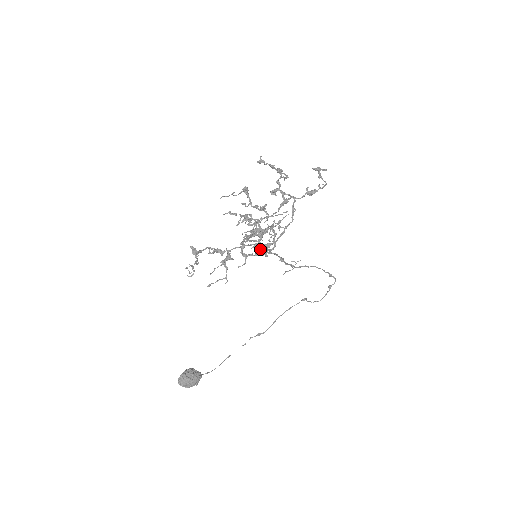
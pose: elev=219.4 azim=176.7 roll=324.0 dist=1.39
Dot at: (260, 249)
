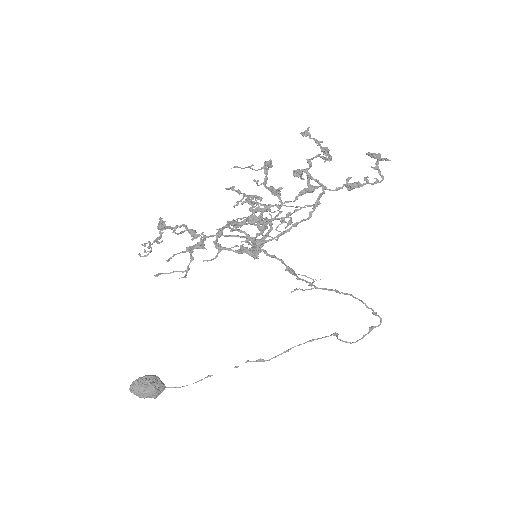
Dot at: occluded
